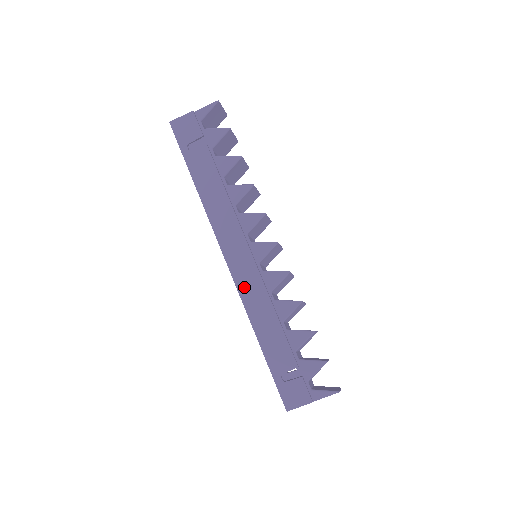
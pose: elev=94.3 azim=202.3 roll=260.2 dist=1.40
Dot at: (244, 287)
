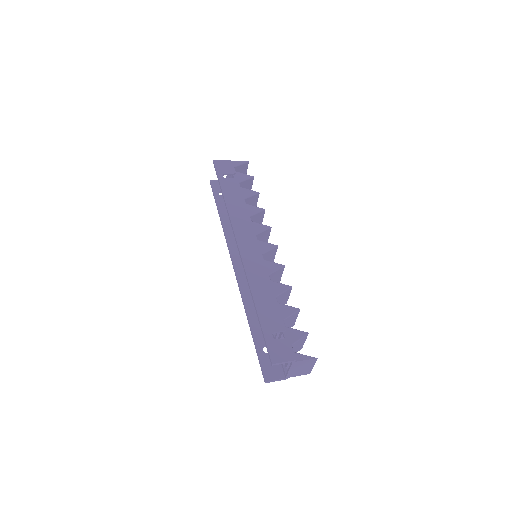
Dot at: (249, 265)
